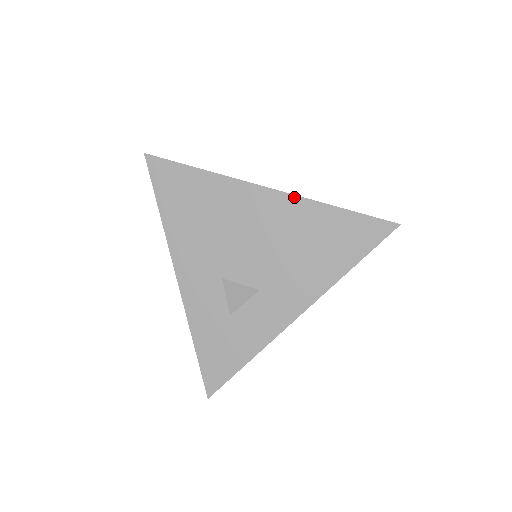
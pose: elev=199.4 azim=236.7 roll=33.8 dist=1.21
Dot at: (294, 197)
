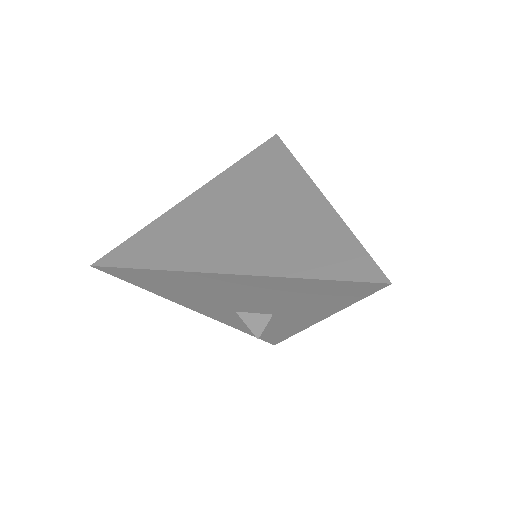
Dot at: (261, 277)
